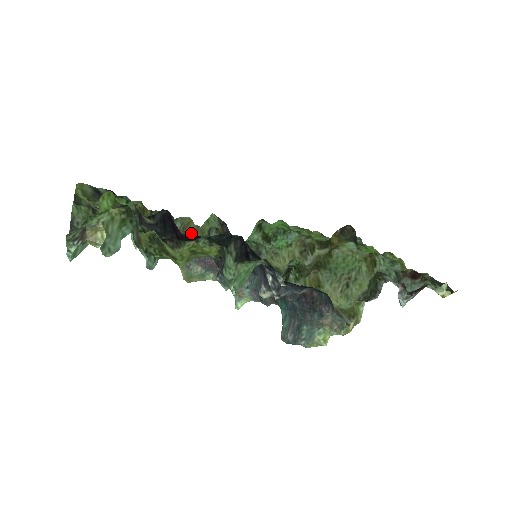
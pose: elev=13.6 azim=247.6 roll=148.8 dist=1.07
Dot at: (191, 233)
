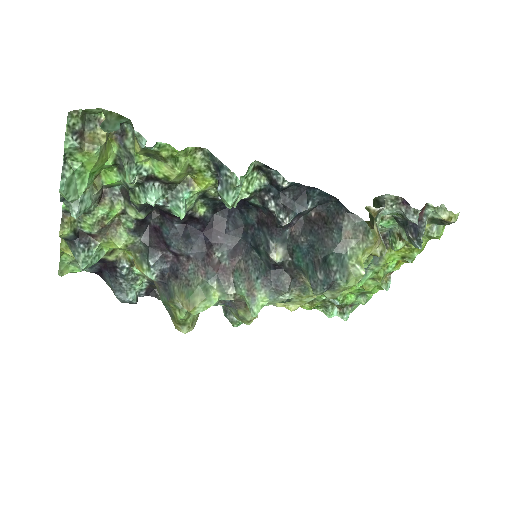
Dot at: occluded
